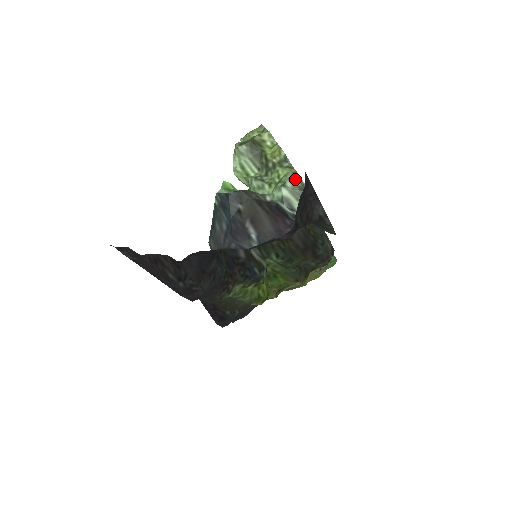
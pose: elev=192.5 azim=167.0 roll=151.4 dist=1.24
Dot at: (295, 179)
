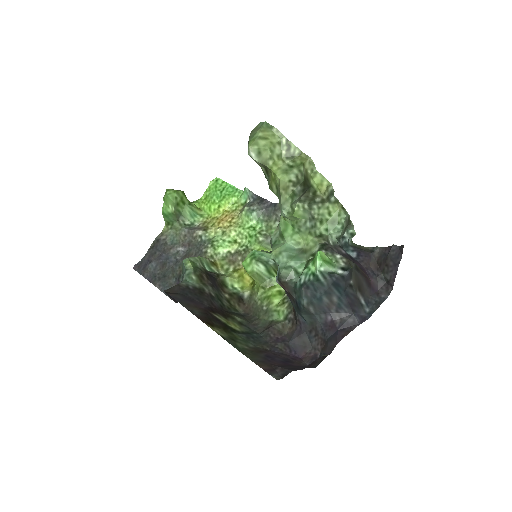
Dot at: (347, 216)
